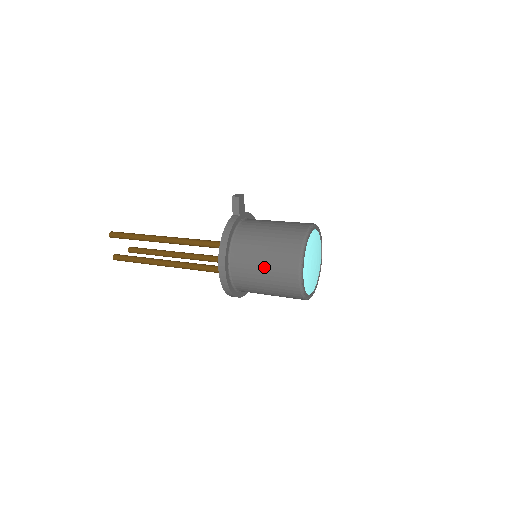
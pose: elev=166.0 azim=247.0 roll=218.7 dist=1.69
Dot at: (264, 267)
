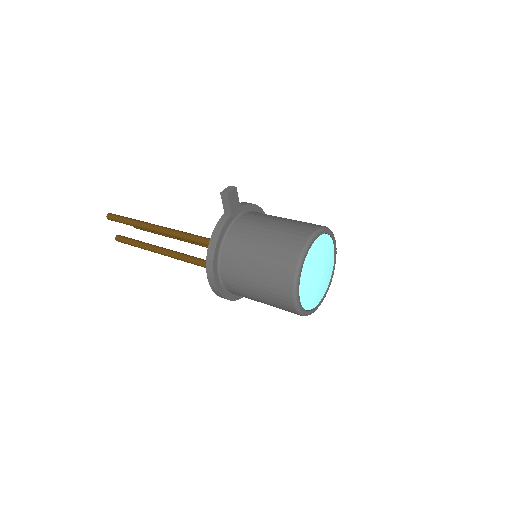
Dot at: (255, 284)
